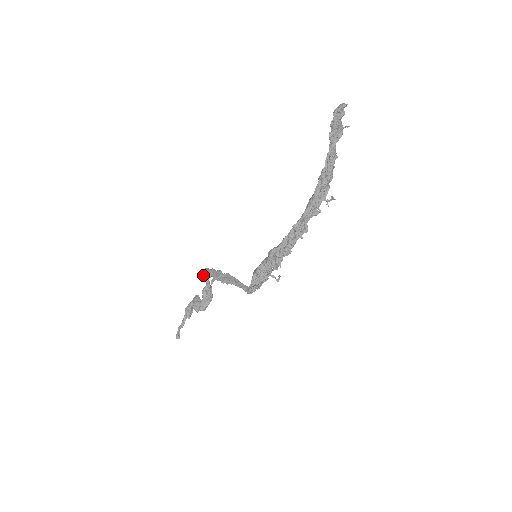
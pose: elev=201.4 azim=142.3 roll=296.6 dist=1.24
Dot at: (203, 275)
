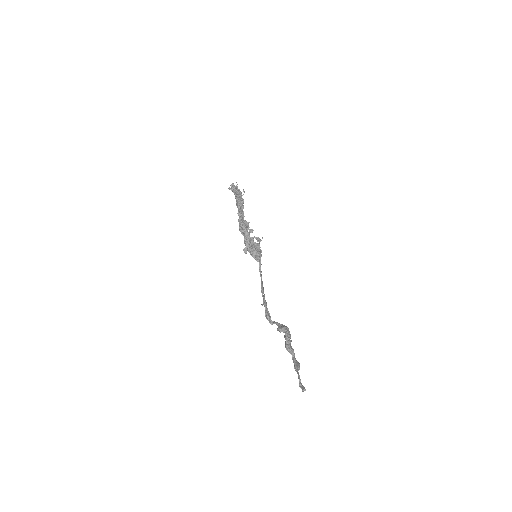
Dot at: (268, 320)
